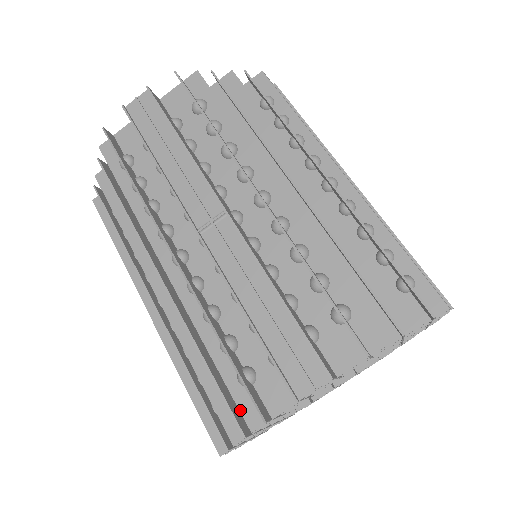
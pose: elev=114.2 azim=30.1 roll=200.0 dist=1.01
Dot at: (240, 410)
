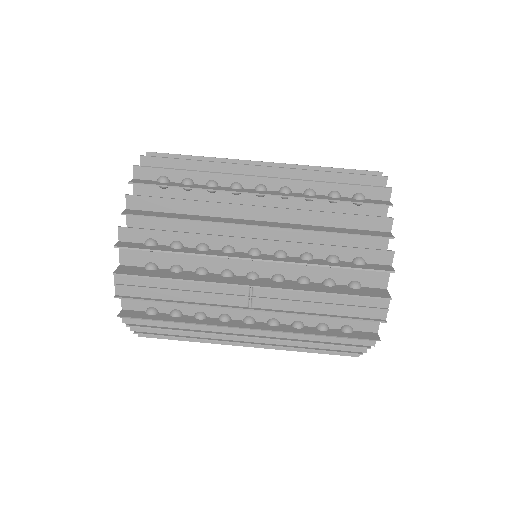
Dot at: occluded
